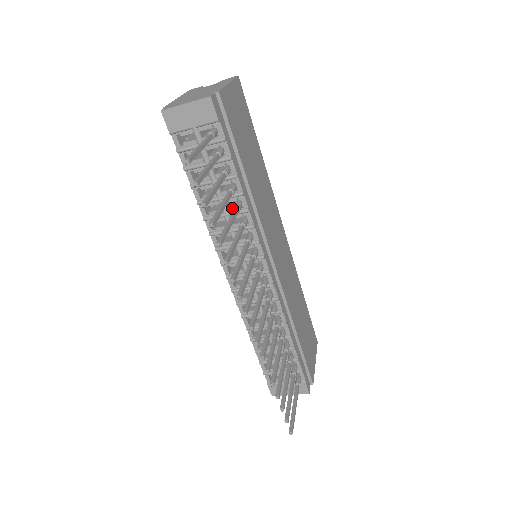
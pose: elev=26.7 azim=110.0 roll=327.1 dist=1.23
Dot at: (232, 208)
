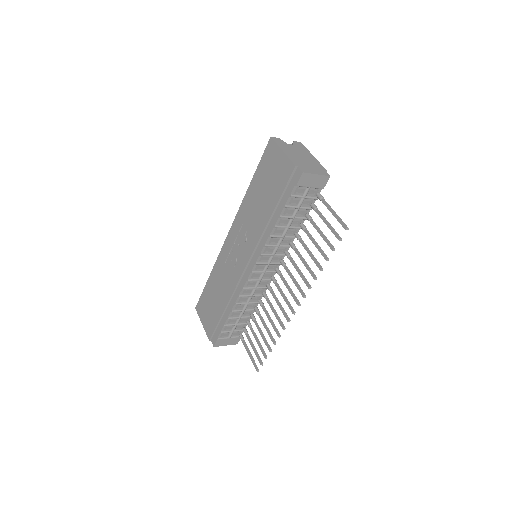
Dot at: (289, 234)
